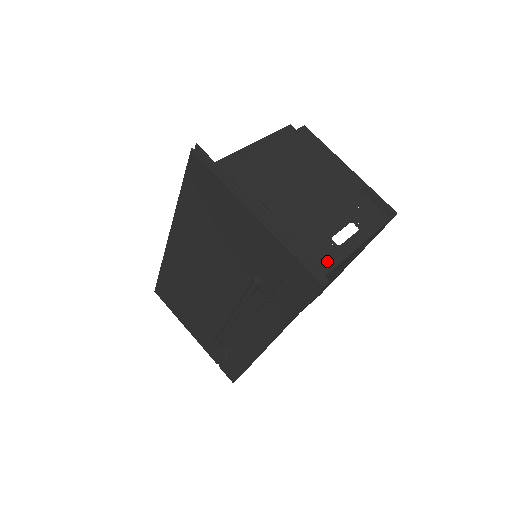
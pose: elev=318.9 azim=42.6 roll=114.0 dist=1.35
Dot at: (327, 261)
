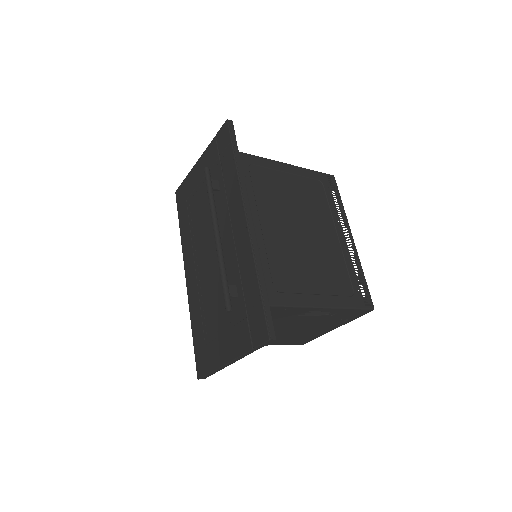
Dot at: occluded
